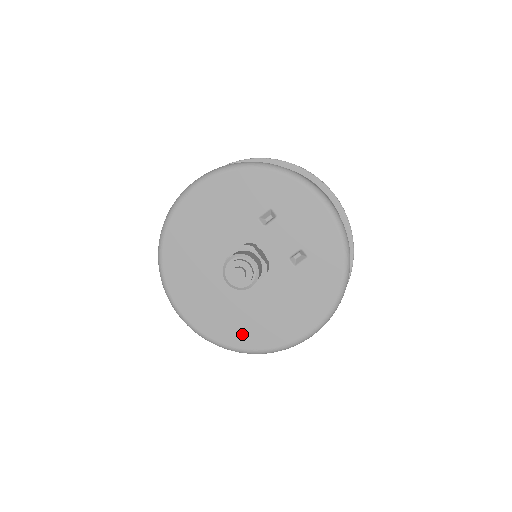
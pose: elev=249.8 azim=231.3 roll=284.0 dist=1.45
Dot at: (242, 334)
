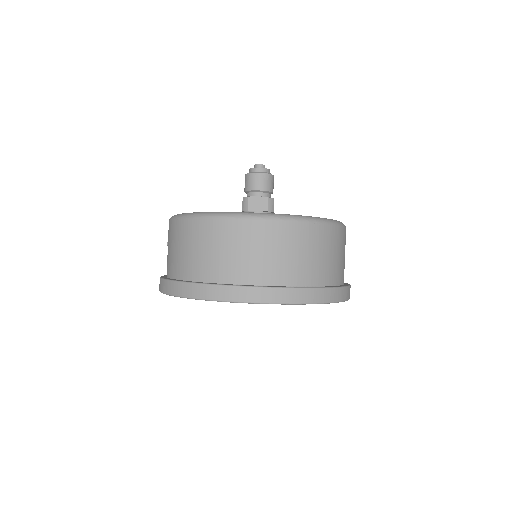
Dot at: occluded
